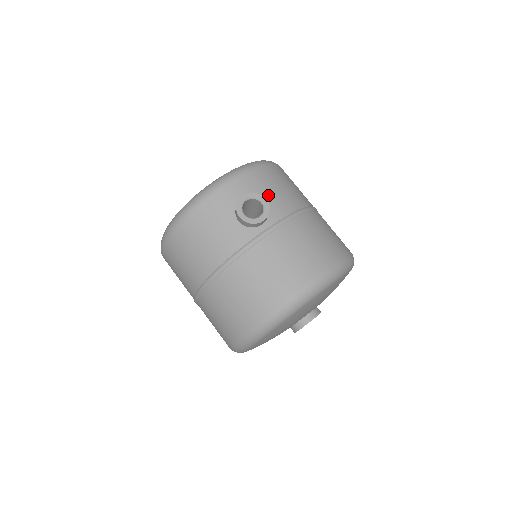
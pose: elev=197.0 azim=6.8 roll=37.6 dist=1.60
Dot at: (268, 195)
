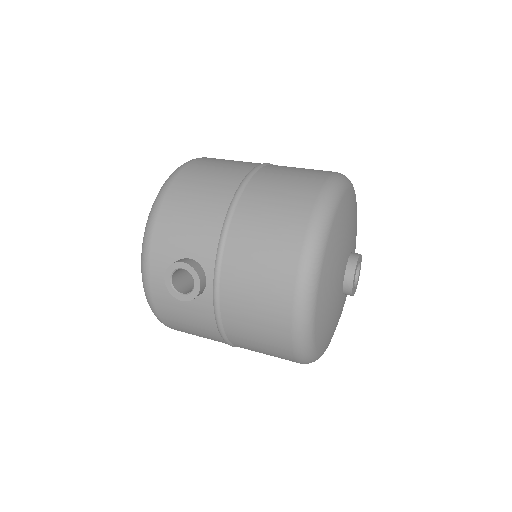
Dot at: (185, 245)
